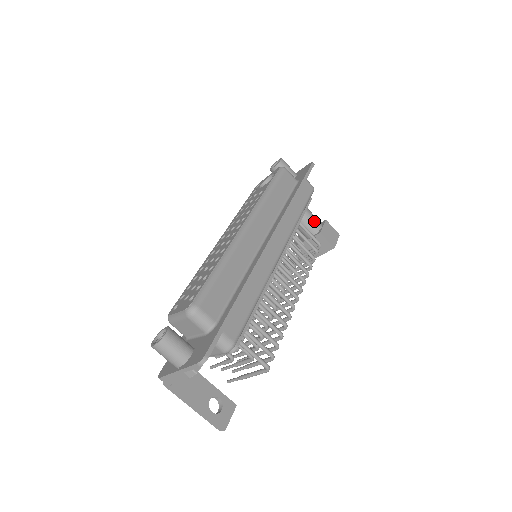
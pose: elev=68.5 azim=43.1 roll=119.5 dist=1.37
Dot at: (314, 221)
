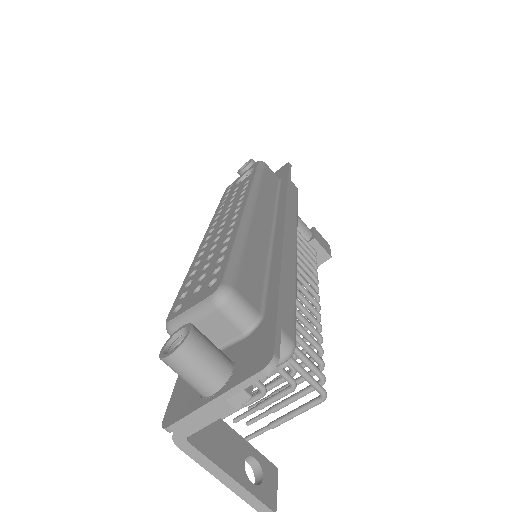
Dot at: (304, 225)
